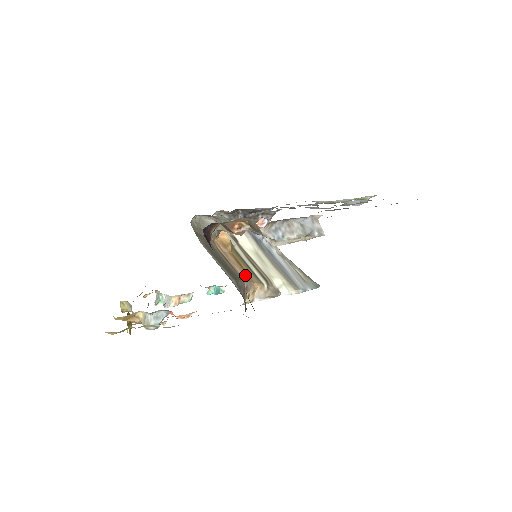
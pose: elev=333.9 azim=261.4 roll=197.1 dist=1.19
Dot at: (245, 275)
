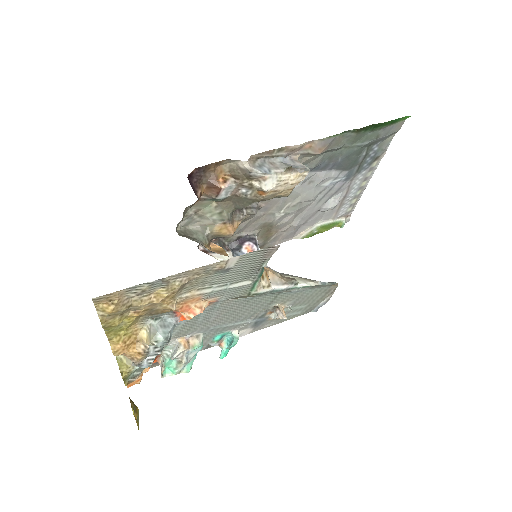
Dot at: occluded
